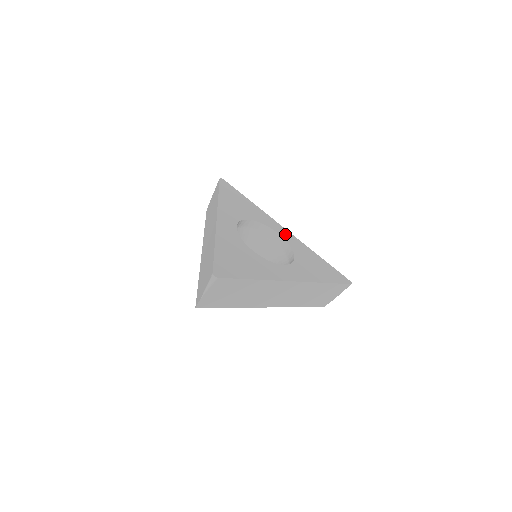
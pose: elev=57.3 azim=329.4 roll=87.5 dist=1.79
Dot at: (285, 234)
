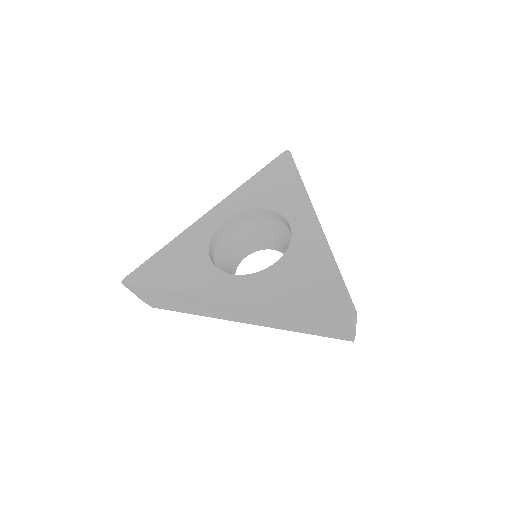
Dot at: (304, 227)
